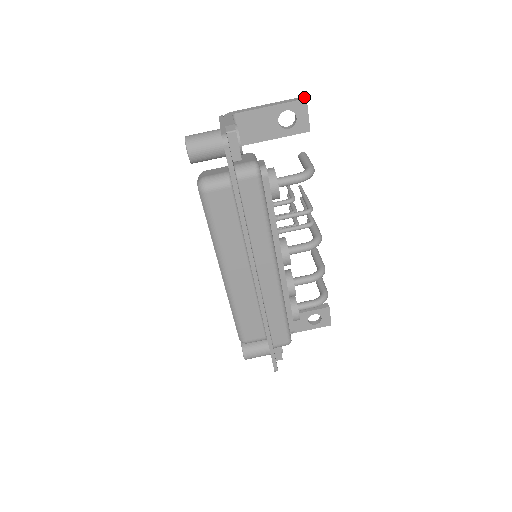
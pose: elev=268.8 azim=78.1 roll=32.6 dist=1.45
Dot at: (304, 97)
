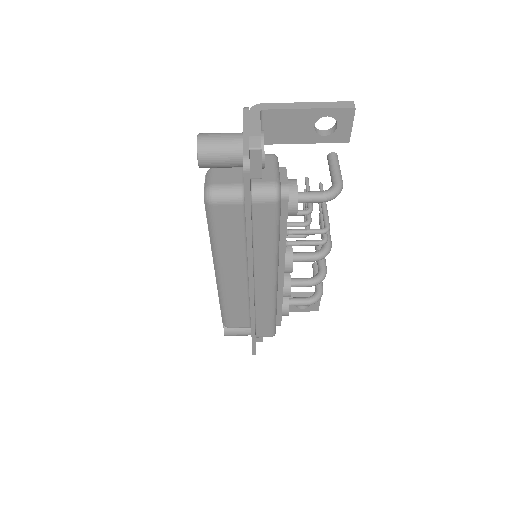
Dot at: (353, 104)
